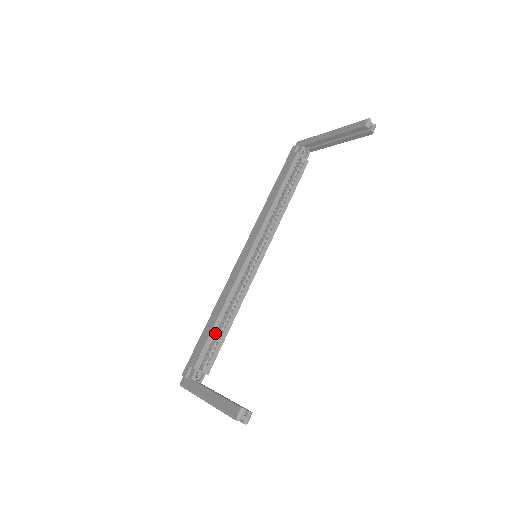
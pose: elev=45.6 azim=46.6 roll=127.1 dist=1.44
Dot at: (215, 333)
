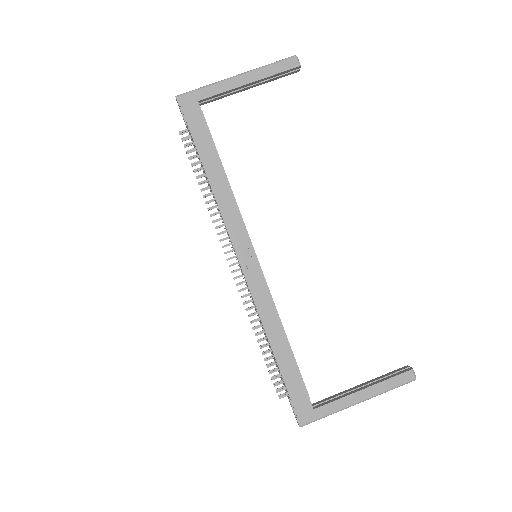
Dot at: (290, 355)
